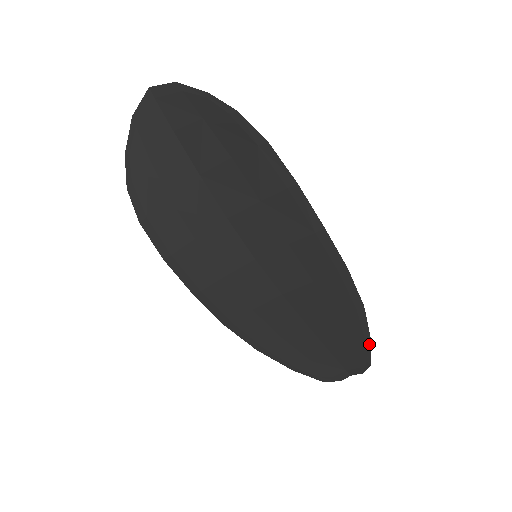
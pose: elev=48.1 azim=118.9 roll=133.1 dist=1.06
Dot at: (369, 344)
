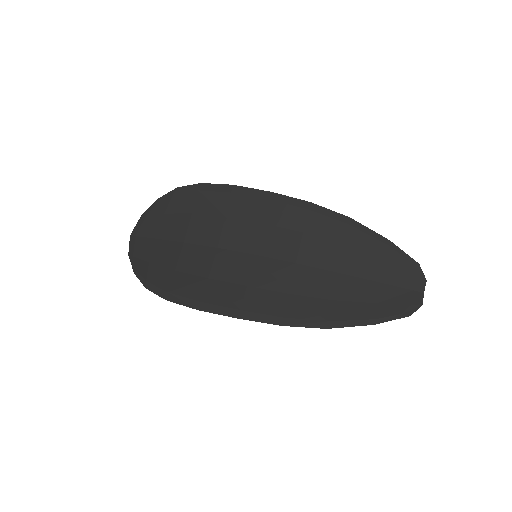
Dot at: (392, 245)
